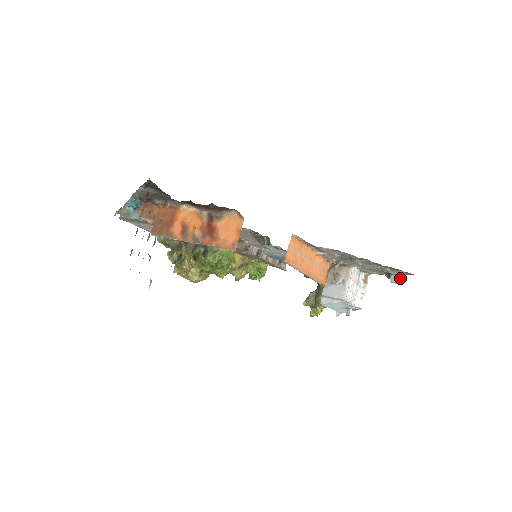
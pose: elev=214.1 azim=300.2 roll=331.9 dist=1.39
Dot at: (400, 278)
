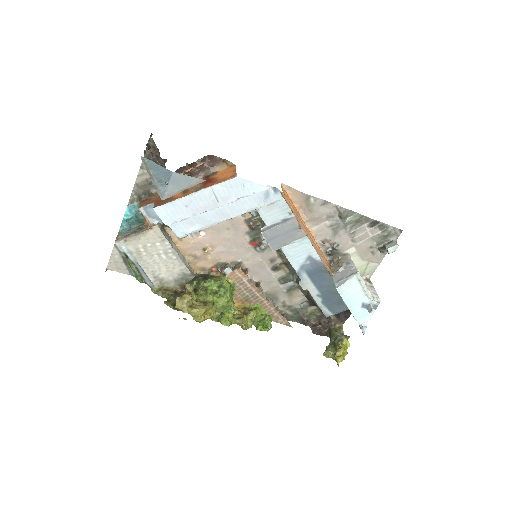
Dot at: (394, 243)
